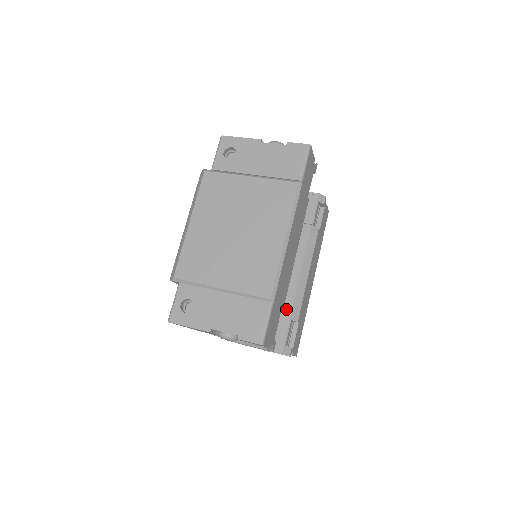
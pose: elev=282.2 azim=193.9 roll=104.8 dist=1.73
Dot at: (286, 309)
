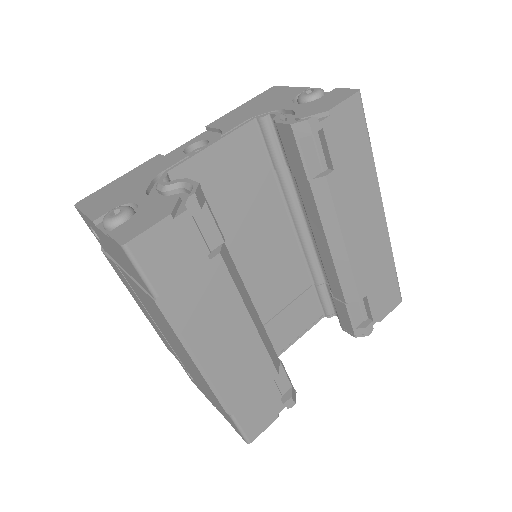
Dot at: (336, 291)
